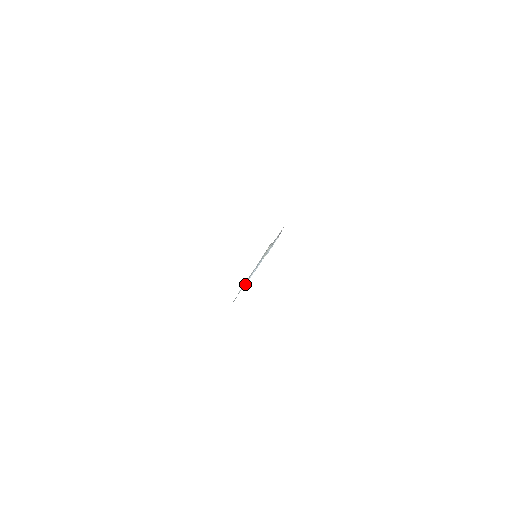
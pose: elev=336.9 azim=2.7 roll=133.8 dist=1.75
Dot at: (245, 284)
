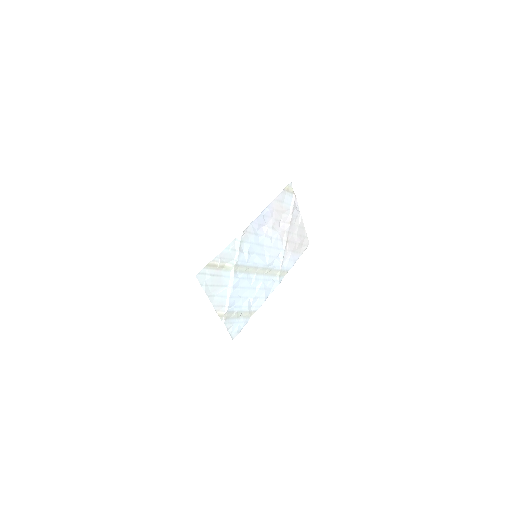
Dot at: (236, 309)
